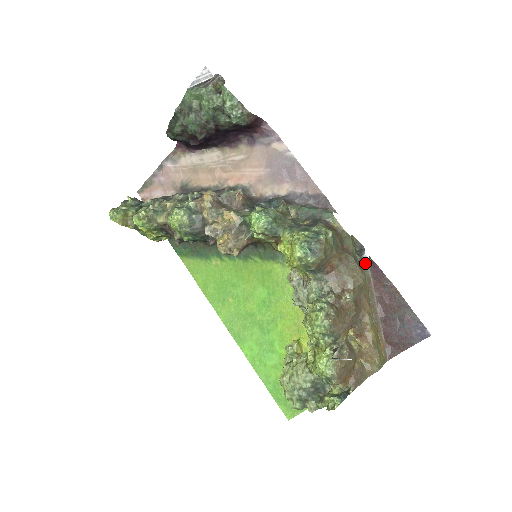
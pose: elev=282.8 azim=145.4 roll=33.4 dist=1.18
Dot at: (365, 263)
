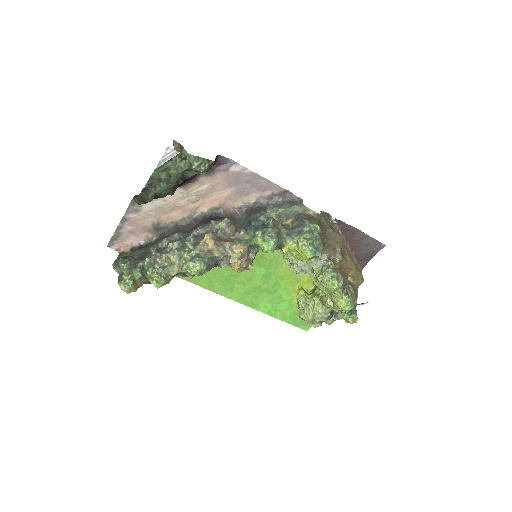
Dot at: occluded
